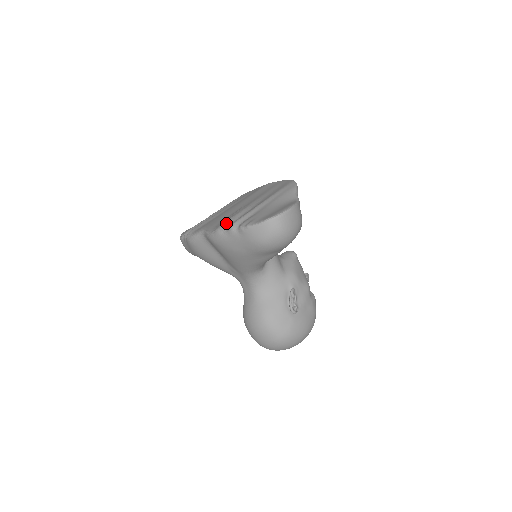
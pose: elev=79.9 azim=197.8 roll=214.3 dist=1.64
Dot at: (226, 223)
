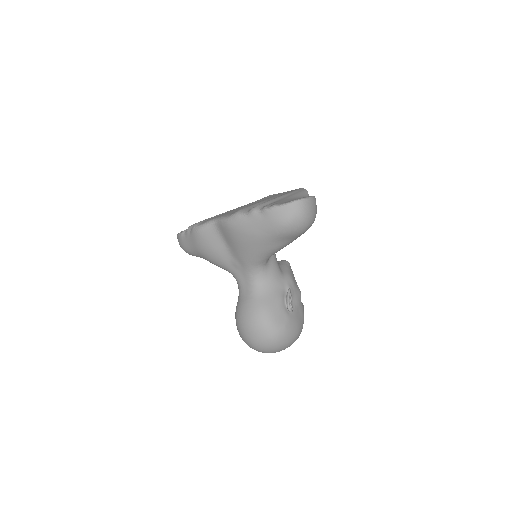
Dot at: (245, 209)
